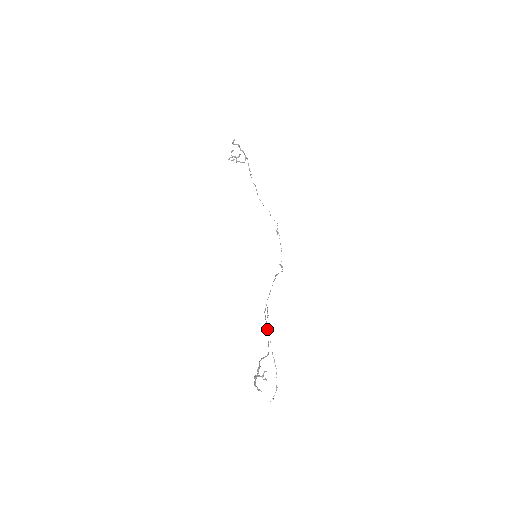
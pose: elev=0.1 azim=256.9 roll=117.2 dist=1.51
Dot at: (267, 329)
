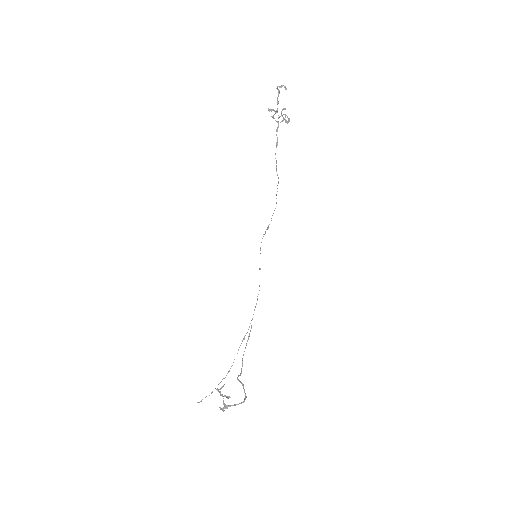
Dot at: occluded
